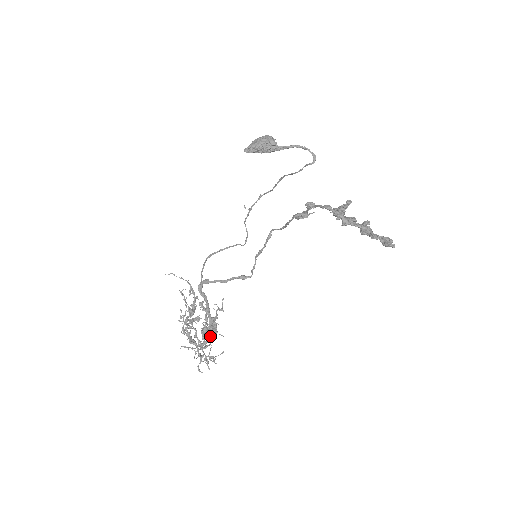
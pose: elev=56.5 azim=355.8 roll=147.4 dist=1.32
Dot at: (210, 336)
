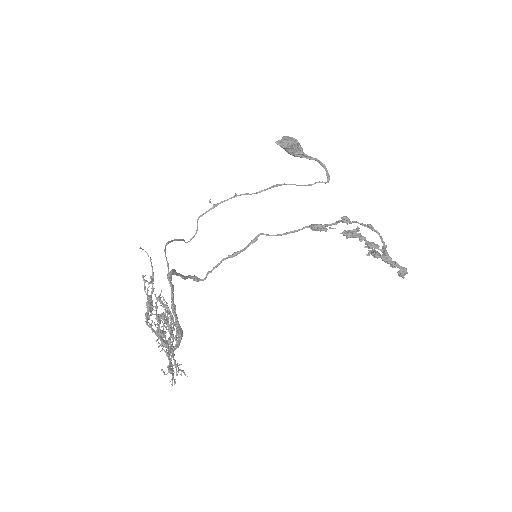
Dot at: occluded
